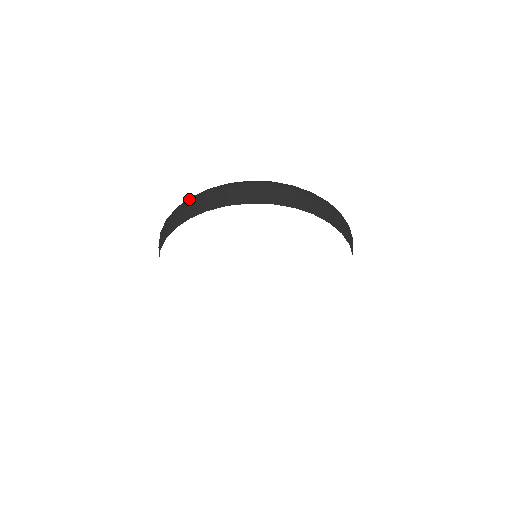
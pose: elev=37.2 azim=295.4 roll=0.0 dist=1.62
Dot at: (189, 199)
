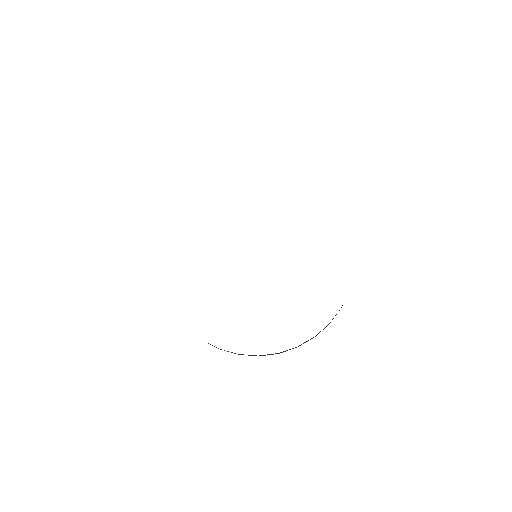
Dot at: occluded
